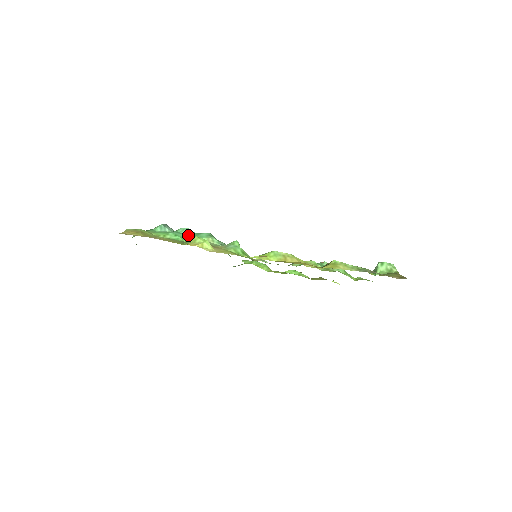
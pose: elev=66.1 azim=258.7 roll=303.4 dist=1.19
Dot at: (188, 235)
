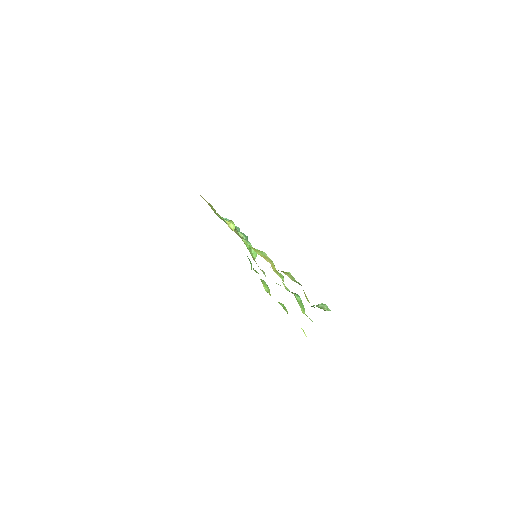
Dot at: occluded
